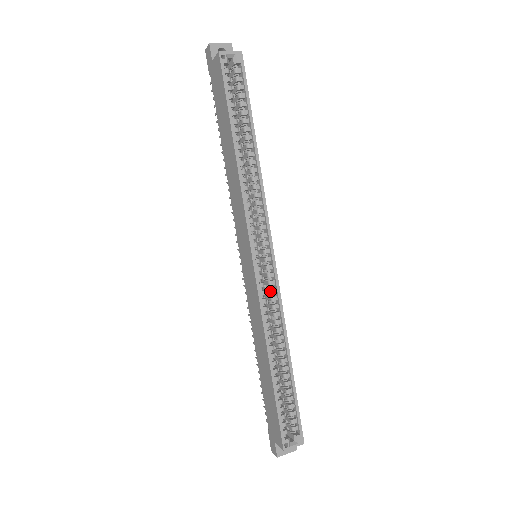
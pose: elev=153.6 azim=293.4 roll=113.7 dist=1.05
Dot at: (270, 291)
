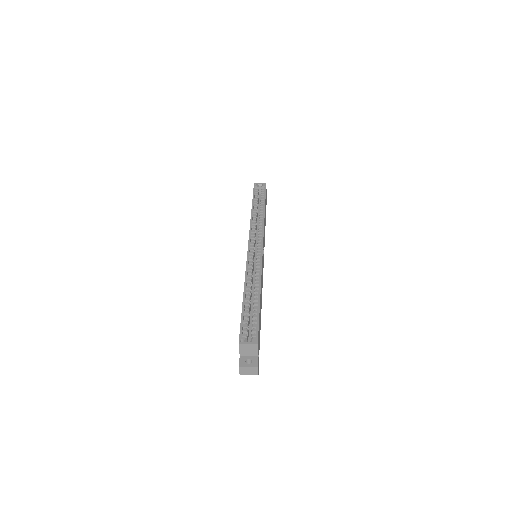
Dot at: (256, 262)
